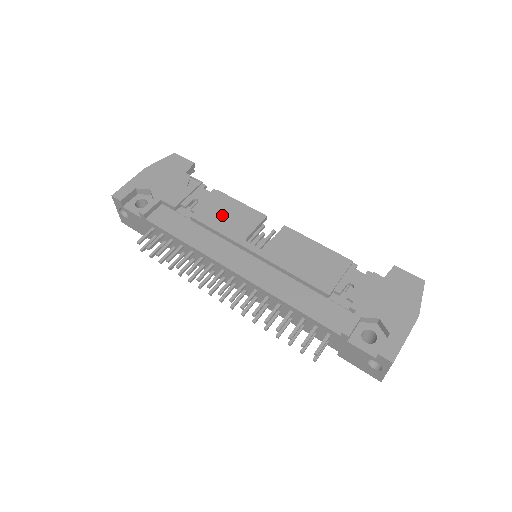
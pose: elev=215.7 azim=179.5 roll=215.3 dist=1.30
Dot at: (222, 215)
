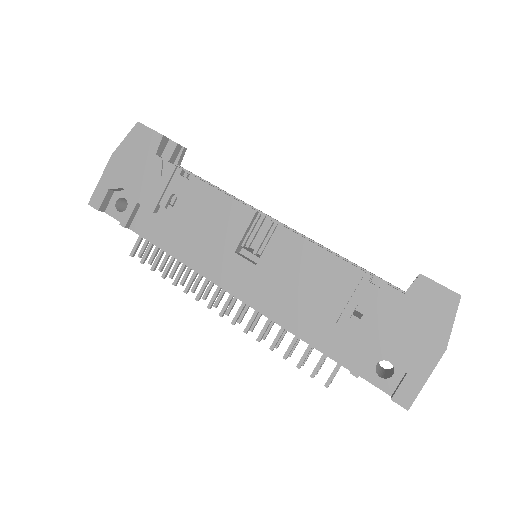
Dot at: (205, 217)
